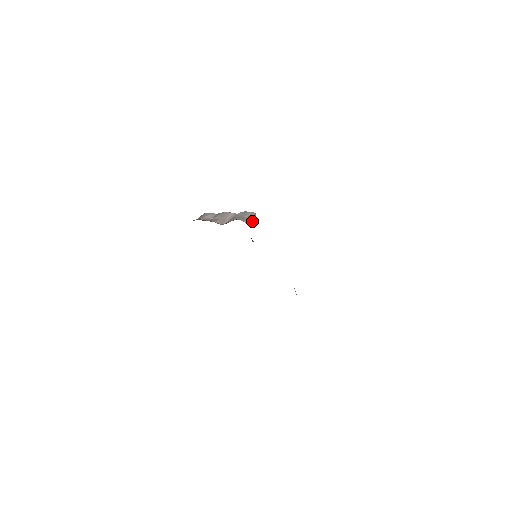
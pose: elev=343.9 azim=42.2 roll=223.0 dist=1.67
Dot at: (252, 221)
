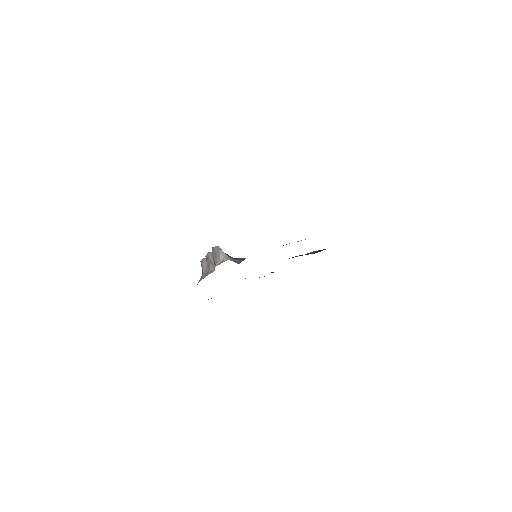
Dot at: (222, 255)
